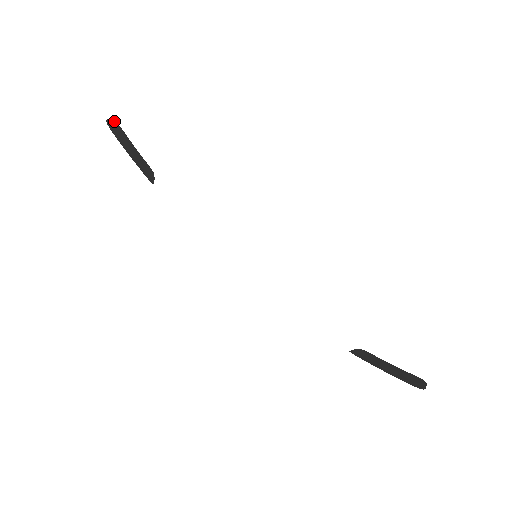
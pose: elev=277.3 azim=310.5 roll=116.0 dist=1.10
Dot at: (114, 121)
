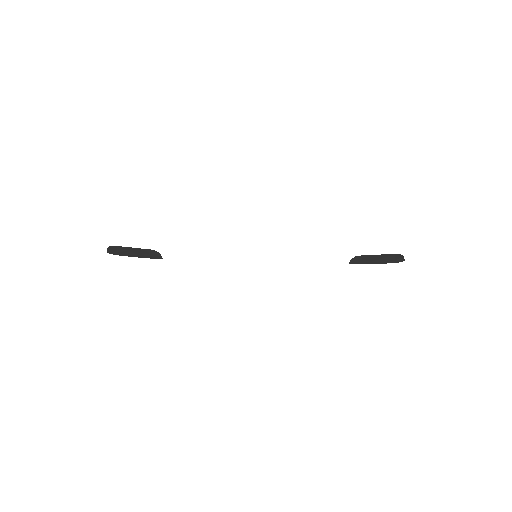
Dot at: (110, 247)
